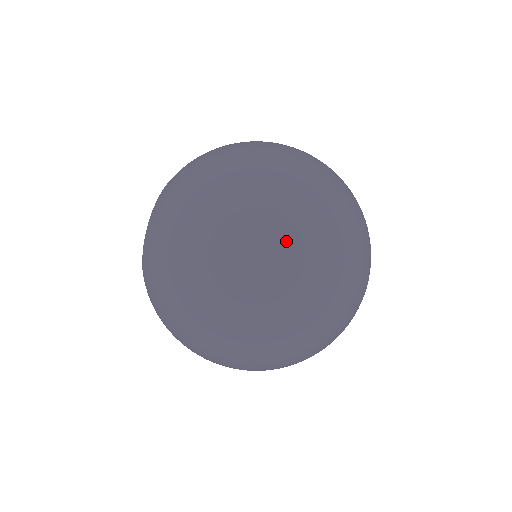
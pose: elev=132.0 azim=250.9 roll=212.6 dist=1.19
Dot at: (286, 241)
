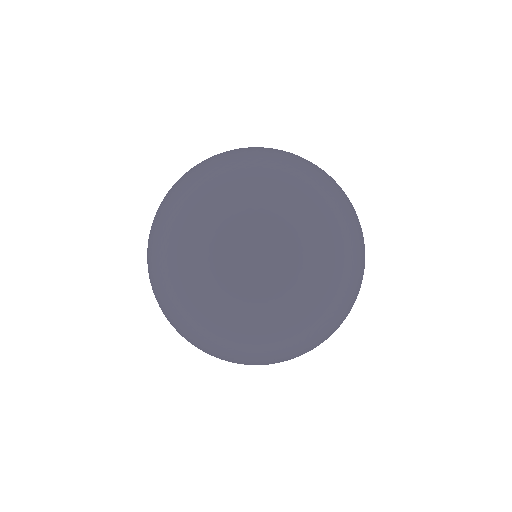
Dot at: (192, 314)
